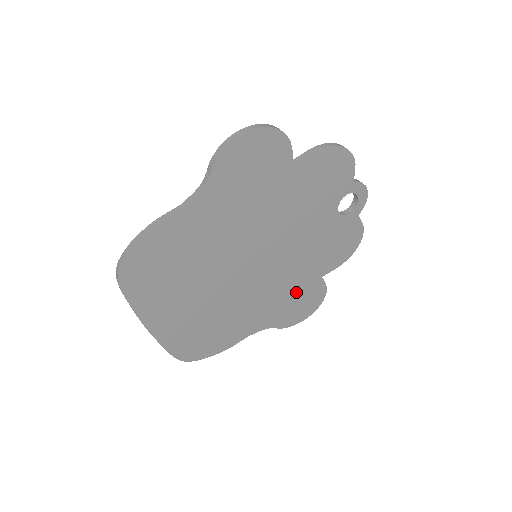
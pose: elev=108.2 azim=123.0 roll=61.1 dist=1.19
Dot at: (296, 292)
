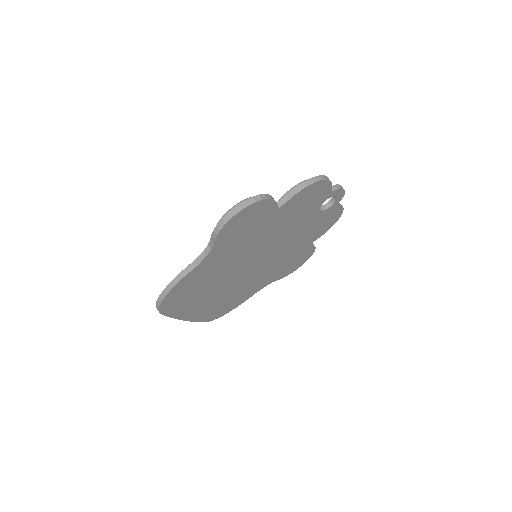
Dot at: (291, 259)
